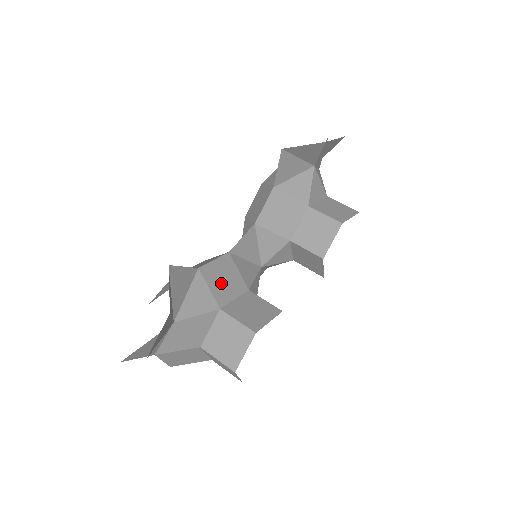
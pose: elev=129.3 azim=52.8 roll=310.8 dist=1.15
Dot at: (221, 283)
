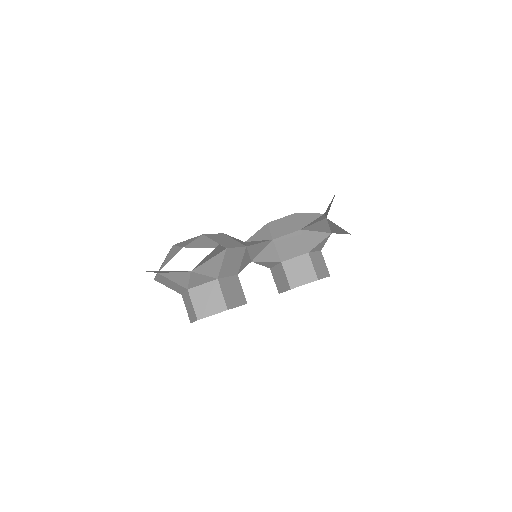
Dot at: (229, 263)
